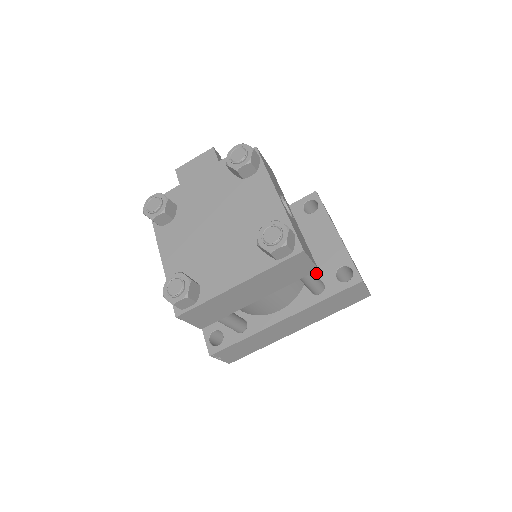
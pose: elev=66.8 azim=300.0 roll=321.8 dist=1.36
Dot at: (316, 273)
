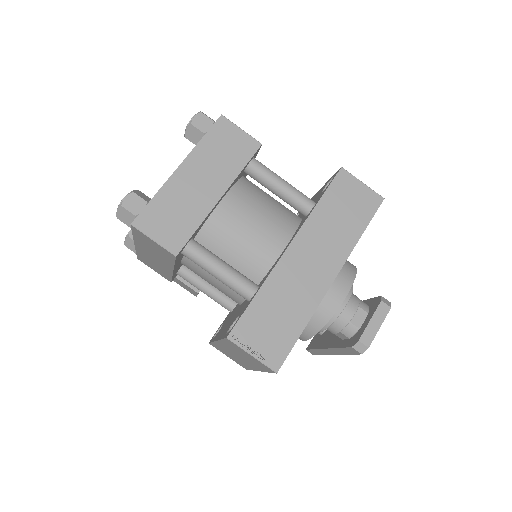
Dot at: occluded
